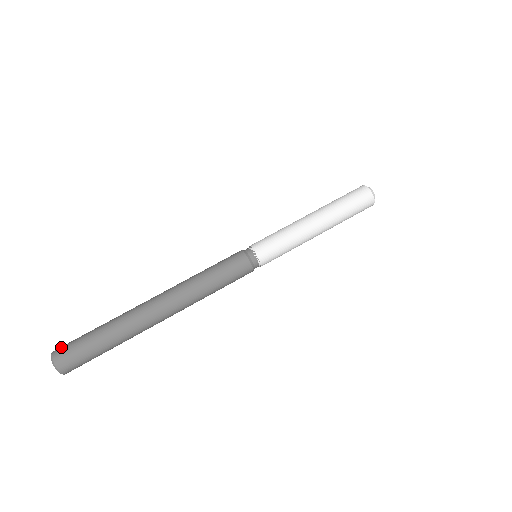
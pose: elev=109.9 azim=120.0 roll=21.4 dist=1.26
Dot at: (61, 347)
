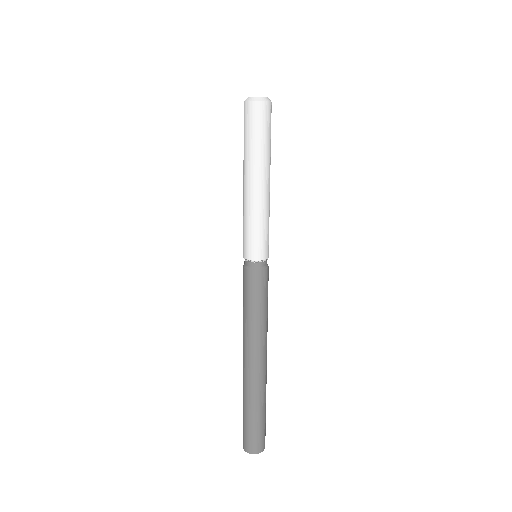
Dot at: occluded
